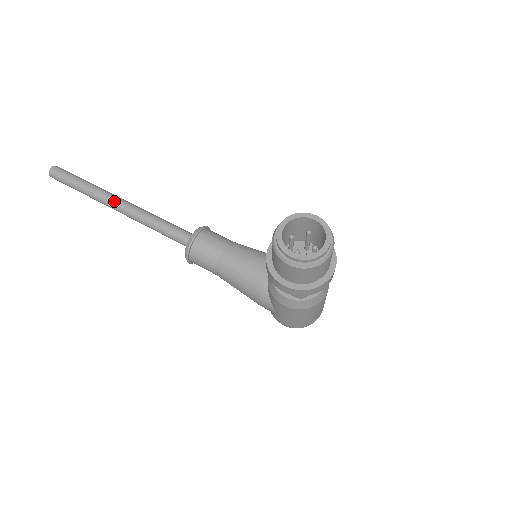
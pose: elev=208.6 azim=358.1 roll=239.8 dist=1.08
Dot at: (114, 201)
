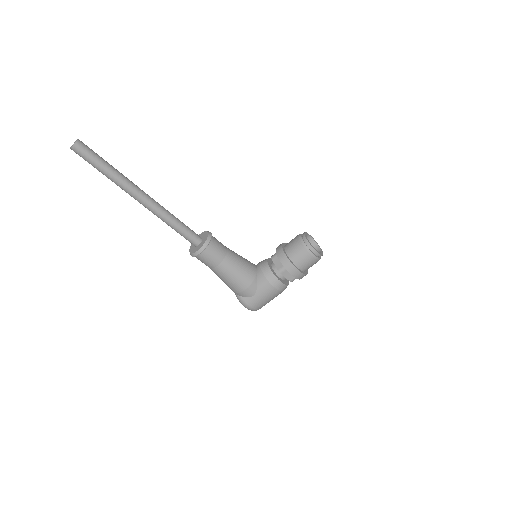
Dot at: (142, 191)
